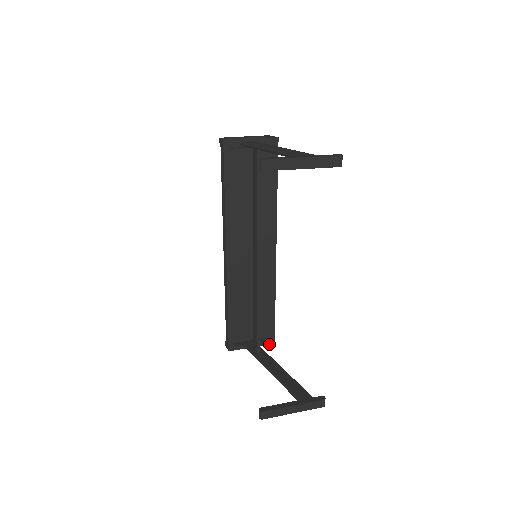
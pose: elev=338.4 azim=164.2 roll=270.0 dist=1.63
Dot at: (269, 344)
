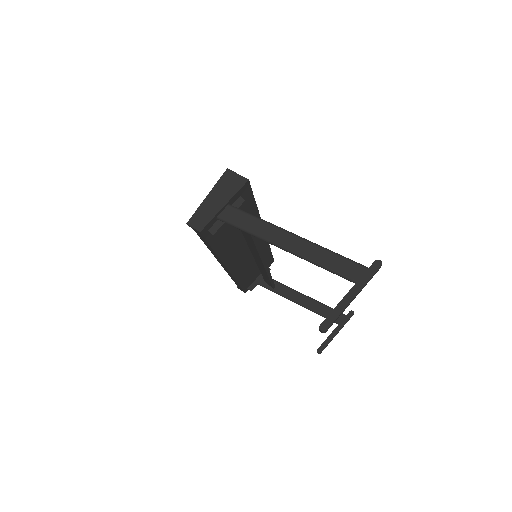
Dot at: occluded
